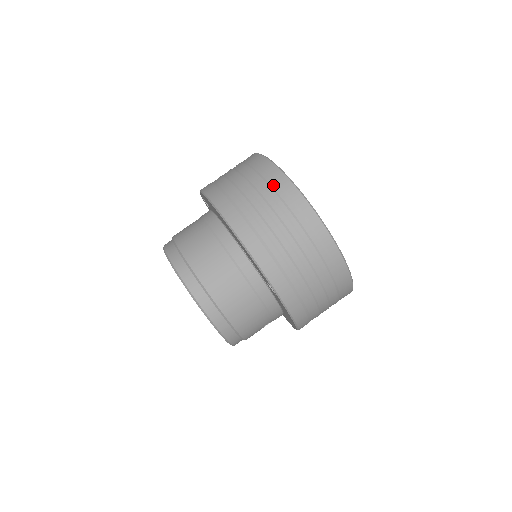
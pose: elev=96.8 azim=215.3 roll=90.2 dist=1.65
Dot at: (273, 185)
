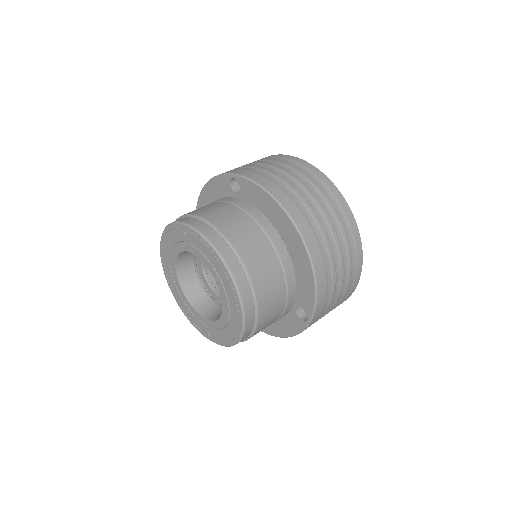
Dot at: (345, 224)
